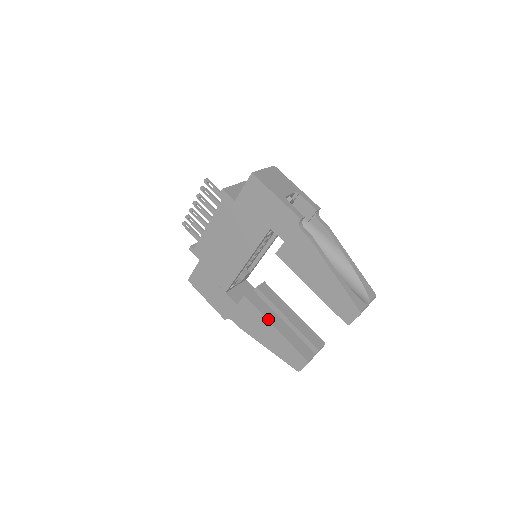
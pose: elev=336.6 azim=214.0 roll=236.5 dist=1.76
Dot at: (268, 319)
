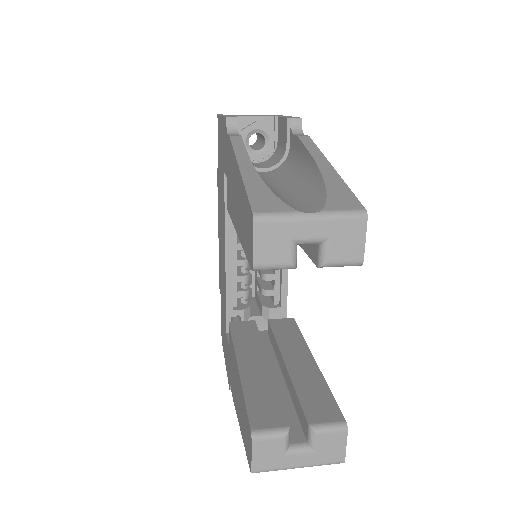
Dot at: (237, 353)
